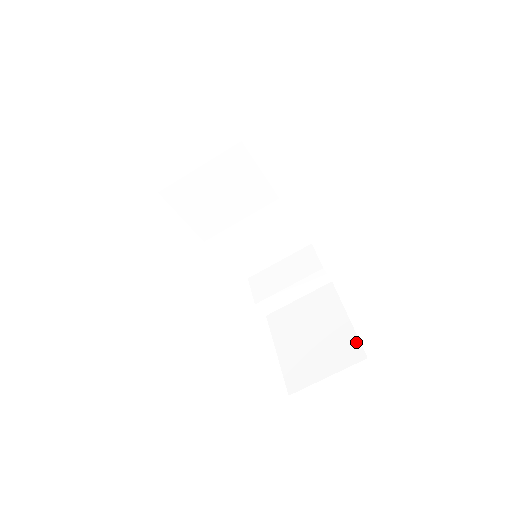
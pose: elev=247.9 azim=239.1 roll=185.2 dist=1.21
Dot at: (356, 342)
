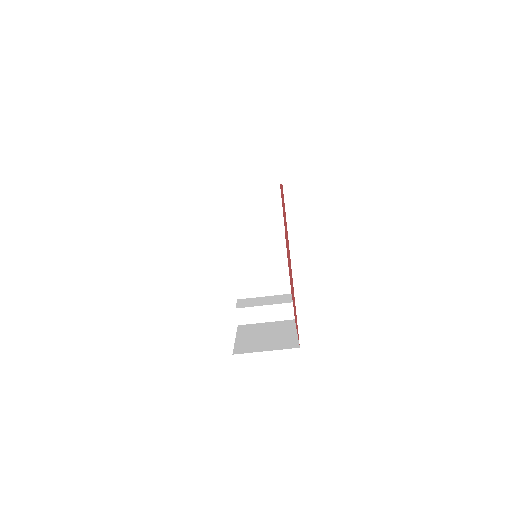
Dot at: (296, 341)
